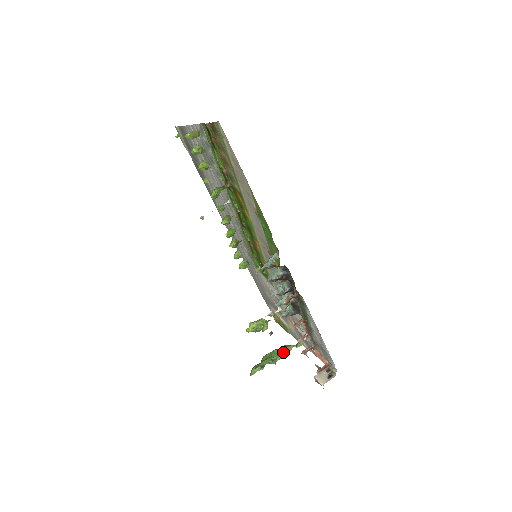
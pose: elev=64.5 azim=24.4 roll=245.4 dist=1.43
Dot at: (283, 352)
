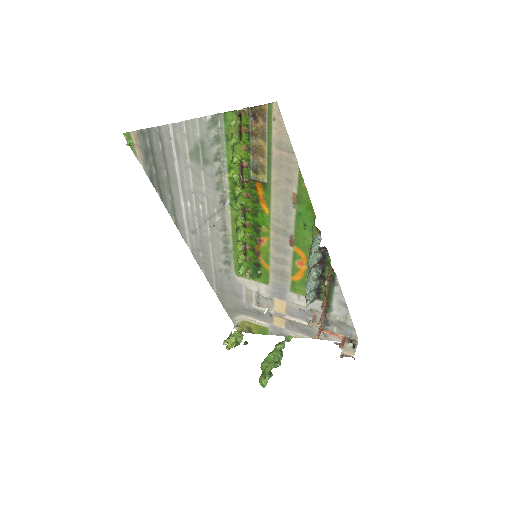
Dot at: (280, 351)
